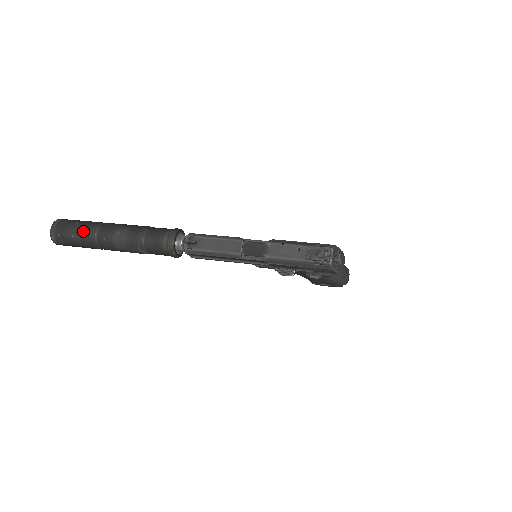
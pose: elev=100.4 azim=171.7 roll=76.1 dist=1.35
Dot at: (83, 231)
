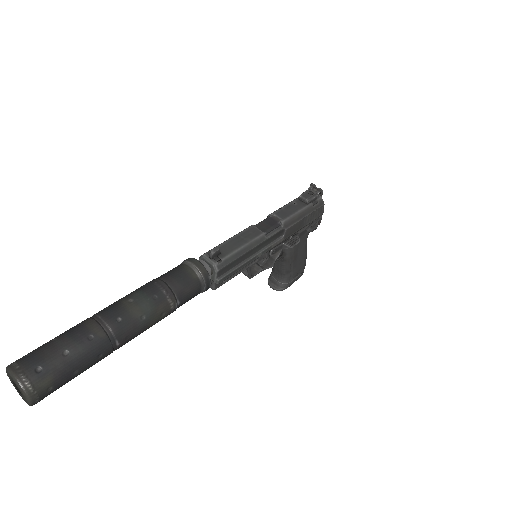
Dot at: (77, 335)
